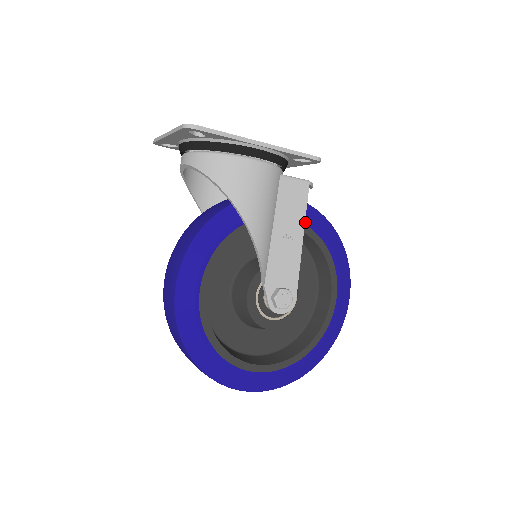
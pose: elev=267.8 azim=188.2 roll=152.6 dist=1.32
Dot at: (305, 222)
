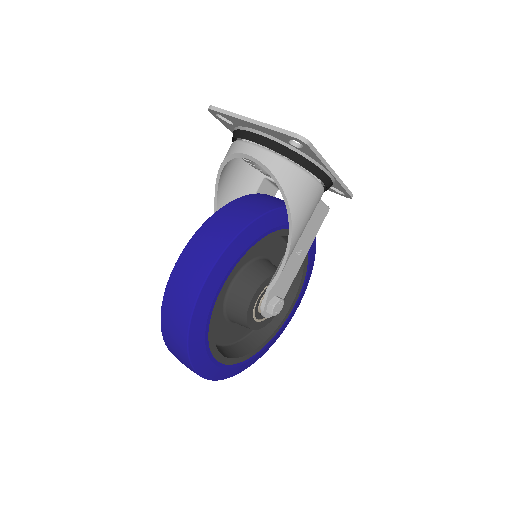
Dot at: occluded
